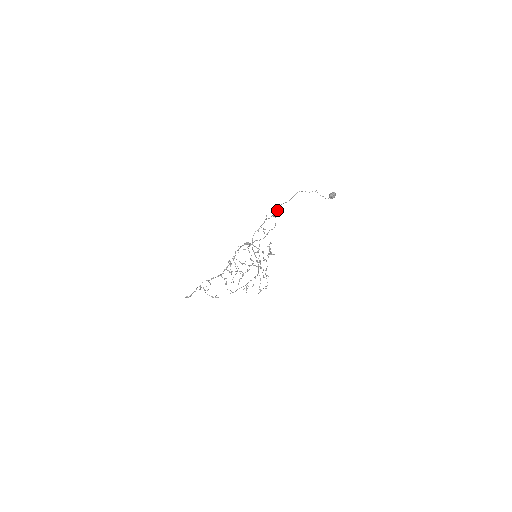
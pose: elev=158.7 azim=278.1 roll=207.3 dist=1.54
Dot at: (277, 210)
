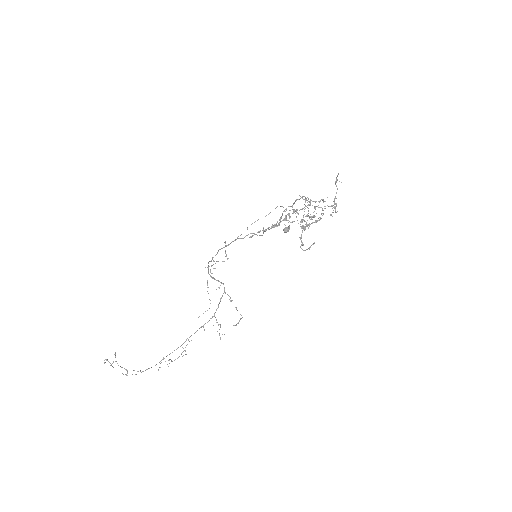
Dot at: occluded
